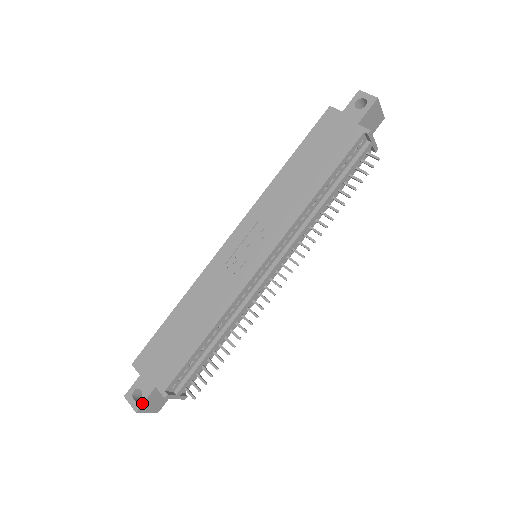
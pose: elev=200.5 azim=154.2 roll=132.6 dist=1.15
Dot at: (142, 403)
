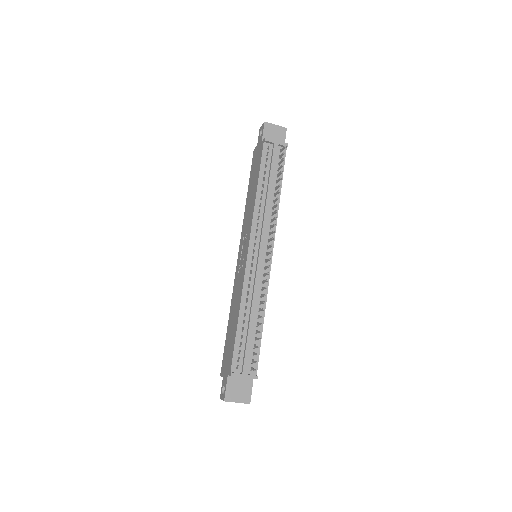
Dot at: (225, 392)
